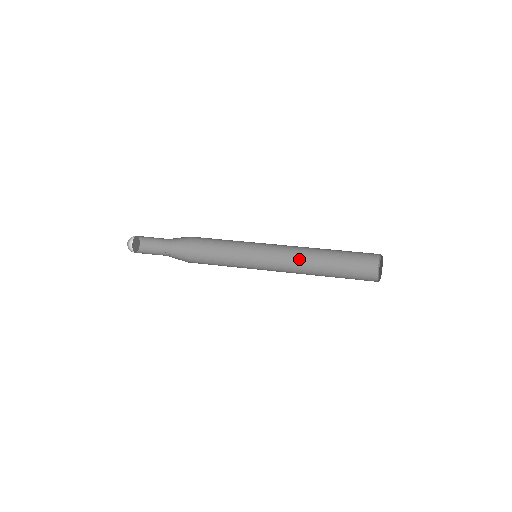
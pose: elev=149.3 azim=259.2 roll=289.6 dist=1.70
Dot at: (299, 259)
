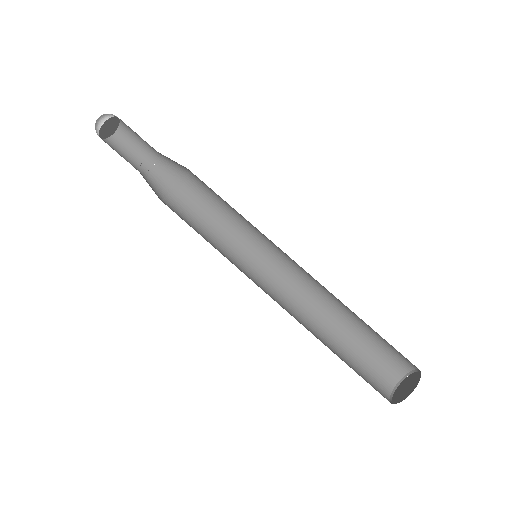
Dot at: occluded
